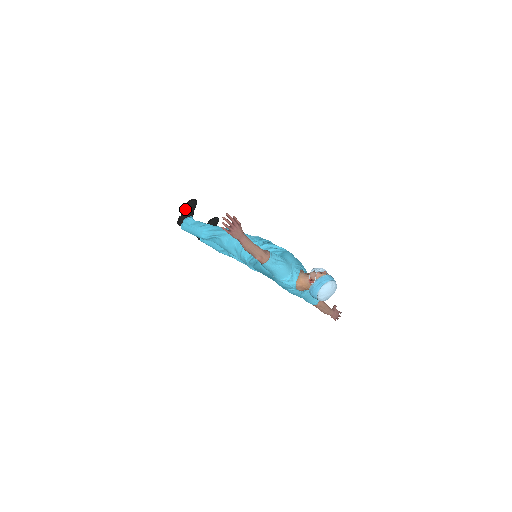
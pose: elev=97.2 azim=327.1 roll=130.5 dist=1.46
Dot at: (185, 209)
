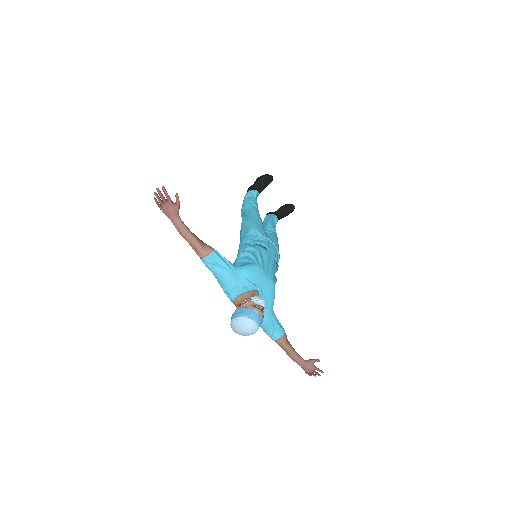
Dot at: (257, 181)
